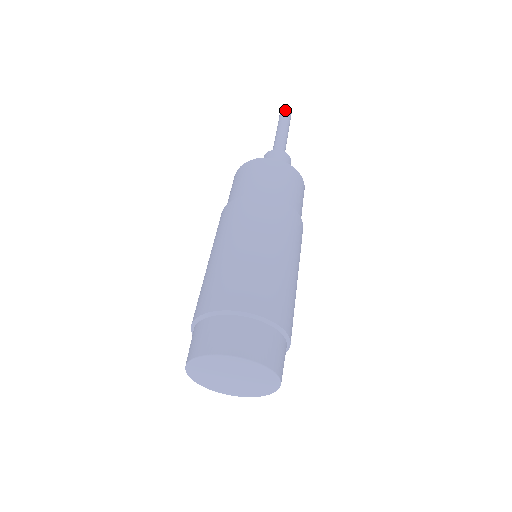
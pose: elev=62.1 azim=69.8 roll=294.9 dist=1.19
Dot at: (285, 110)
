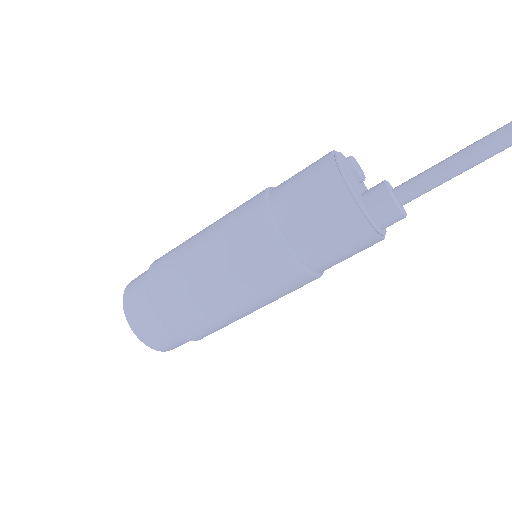
Dot at: out of frame
